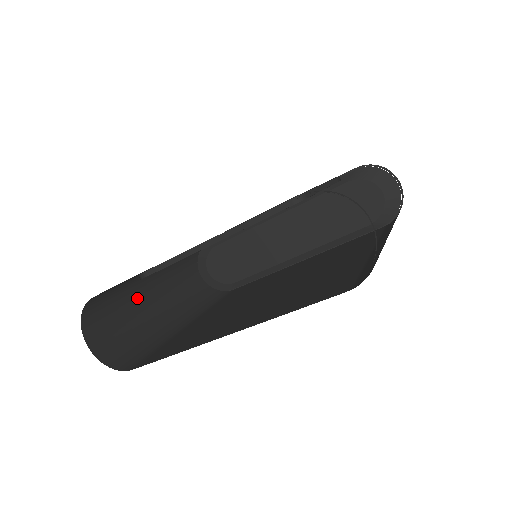
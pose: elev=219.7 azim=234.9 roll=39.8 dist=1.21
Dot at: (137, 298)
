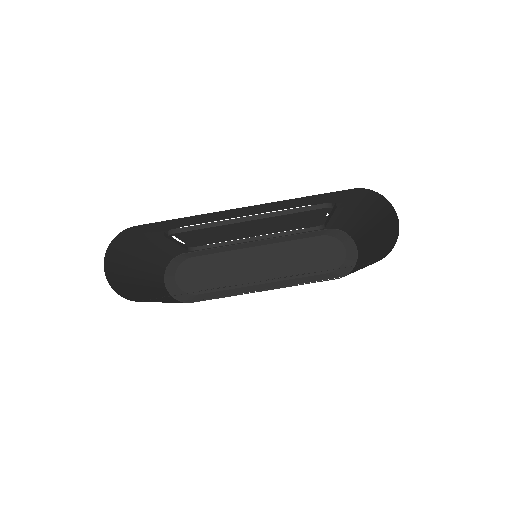
Dot at: (134, 262)
